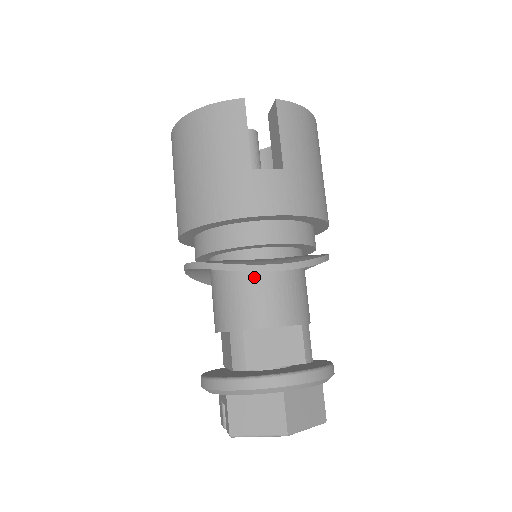
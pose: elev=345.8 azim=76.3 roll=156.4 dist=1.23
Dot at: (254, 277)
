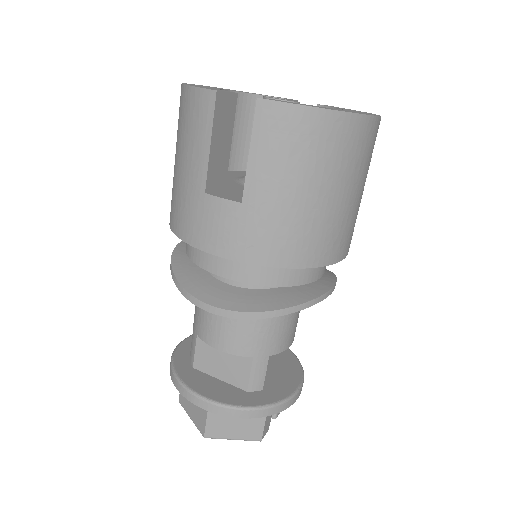
Dot at: occluded
